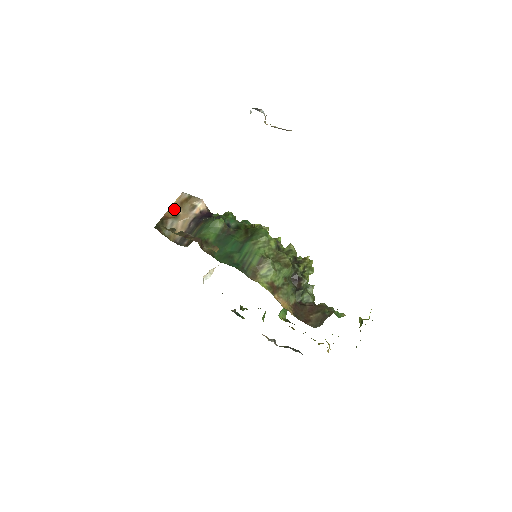
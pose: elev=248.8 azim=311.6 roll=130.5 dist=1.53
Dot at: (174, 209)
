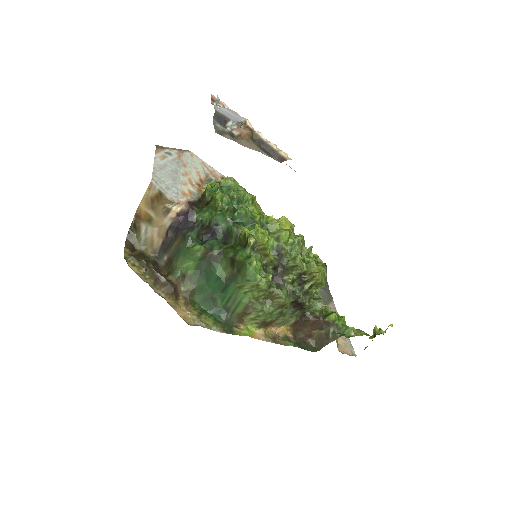
Dot at: (145, 207)
